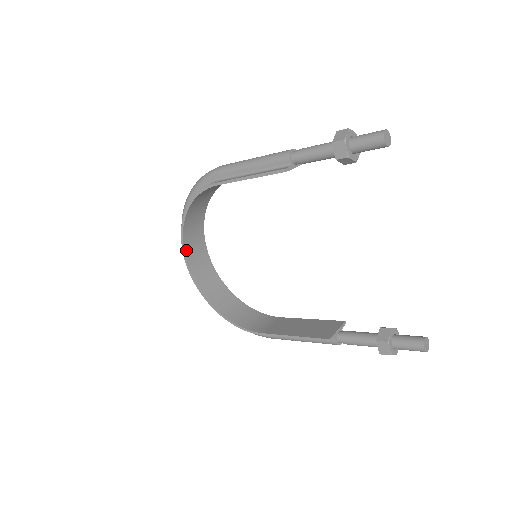
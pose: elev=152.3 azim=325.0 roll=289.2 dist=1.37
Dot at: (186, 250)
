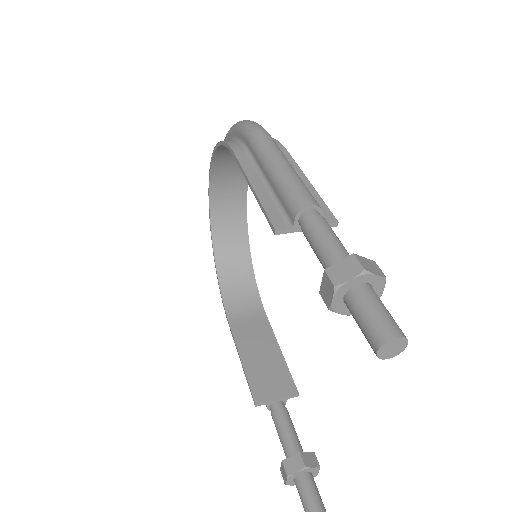
Dot at: (213, 181)
